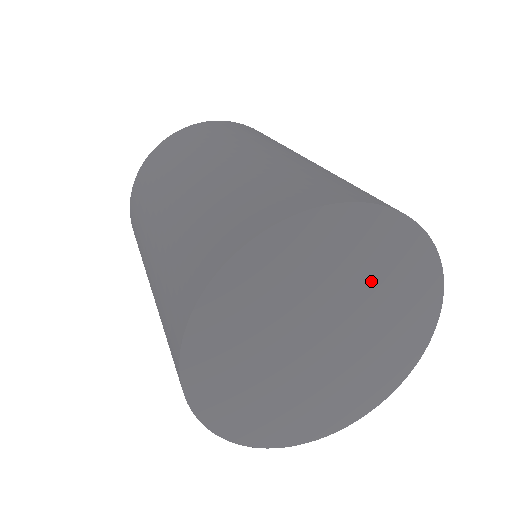
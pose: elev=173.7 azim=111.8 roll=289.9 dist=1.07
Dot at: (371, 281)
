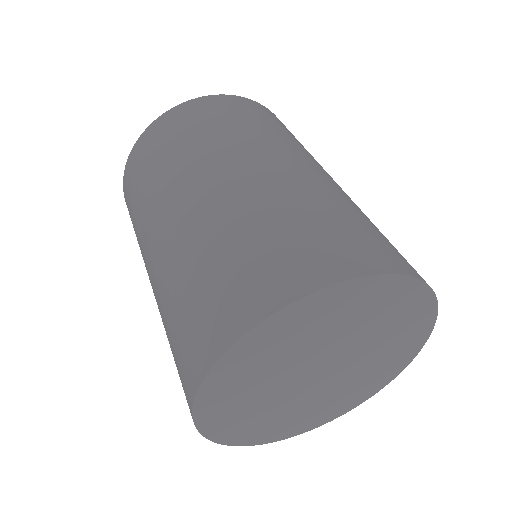
Dot at: (382, 347)
